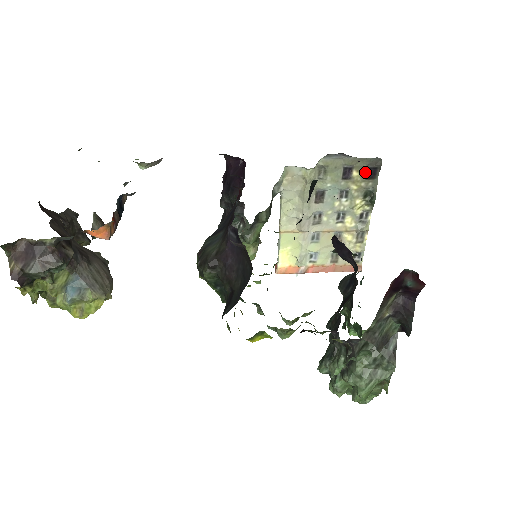
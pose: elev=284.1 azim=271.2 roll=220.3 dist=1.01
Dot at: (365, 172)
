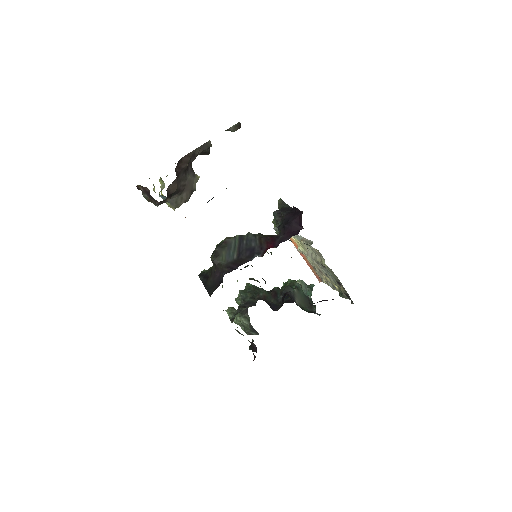
Dot at: (346, 293)
